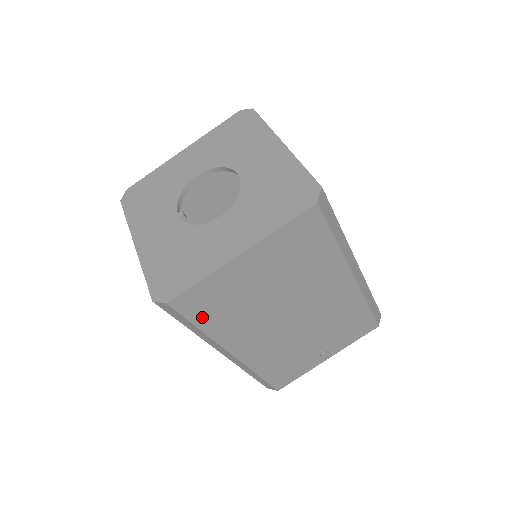
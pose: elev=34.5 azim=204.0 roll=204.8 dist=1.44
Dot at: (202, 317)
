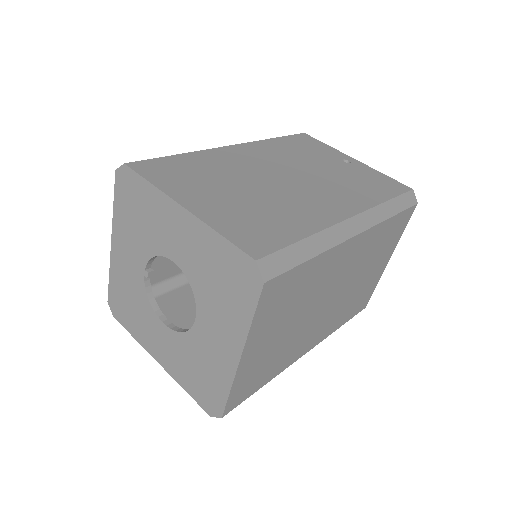
Dot at: occluded
